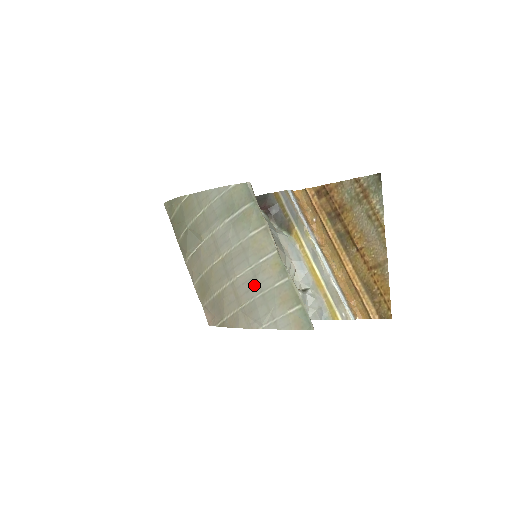
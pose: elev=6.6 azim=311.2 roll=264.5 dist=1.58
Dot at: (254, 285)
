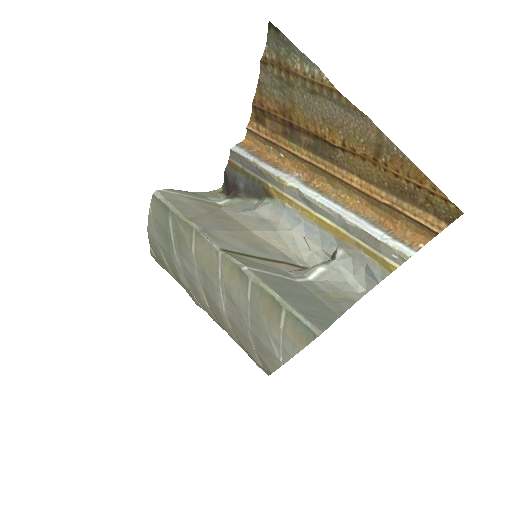
Dot at: (238, 312)
